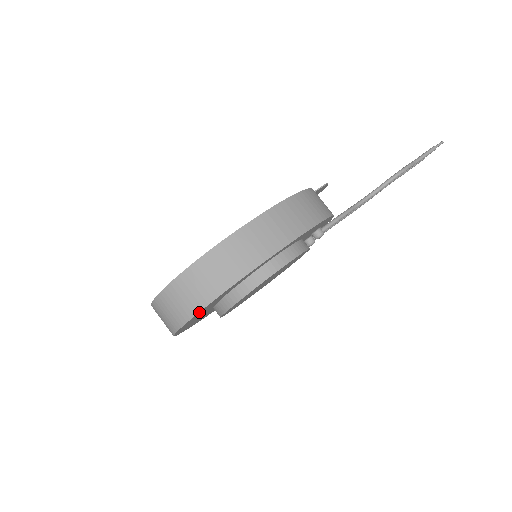
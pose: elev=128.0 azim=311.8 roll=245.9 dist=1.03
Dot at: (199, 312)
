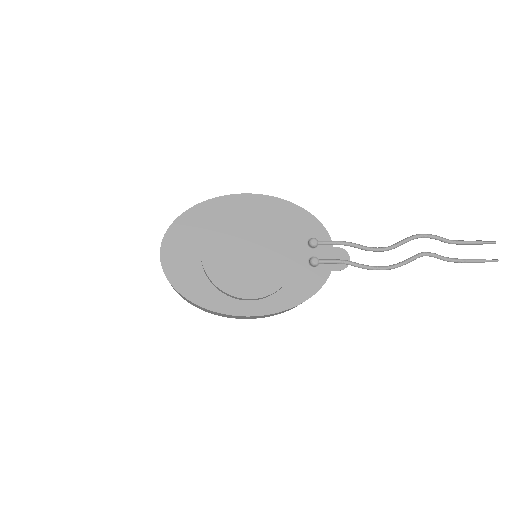
Dot at: (179, 219)
